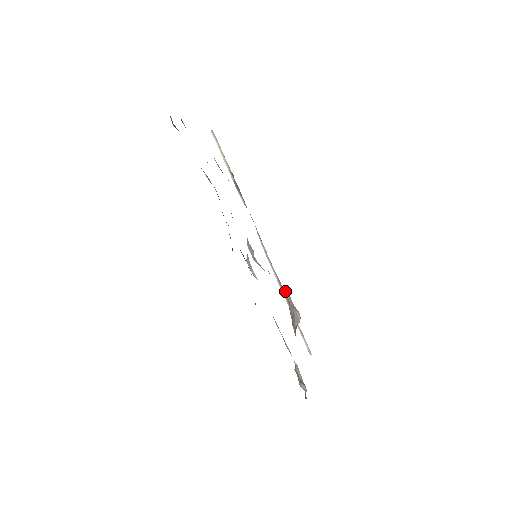
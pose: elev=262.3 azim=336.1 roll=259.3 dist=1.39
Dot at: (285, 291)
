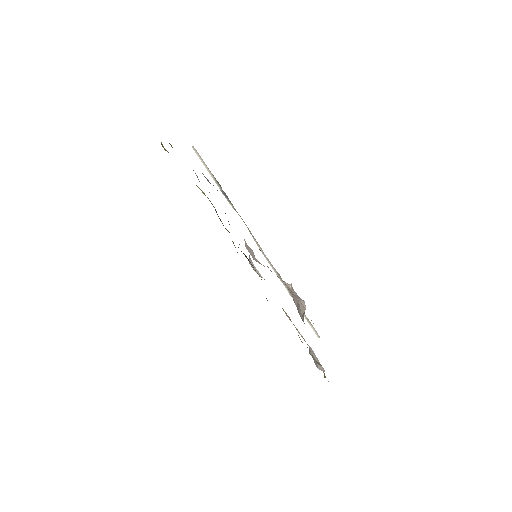
Dot at: (287, 284)
